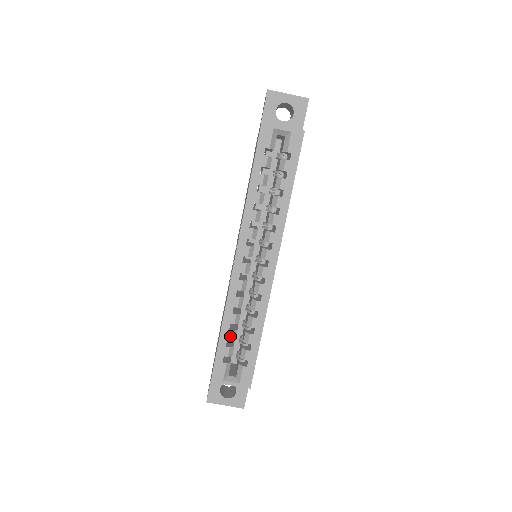
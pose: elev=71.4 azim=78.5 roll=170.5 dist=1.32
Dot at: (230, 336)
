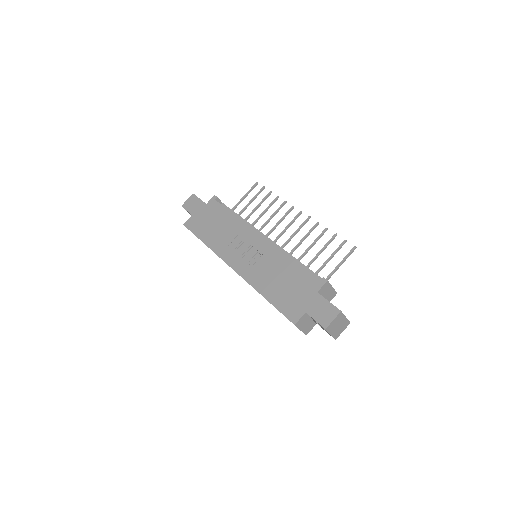
Dot at: occluded
